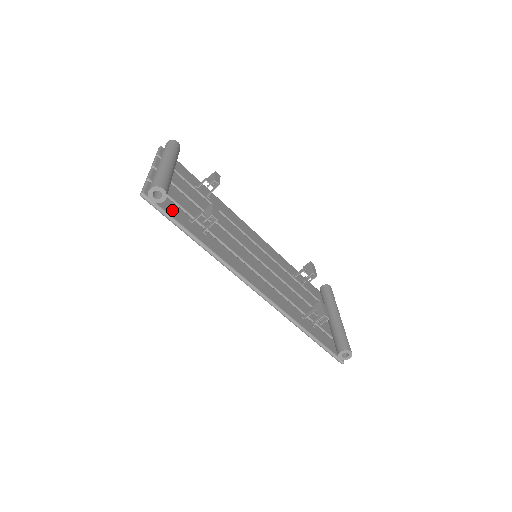
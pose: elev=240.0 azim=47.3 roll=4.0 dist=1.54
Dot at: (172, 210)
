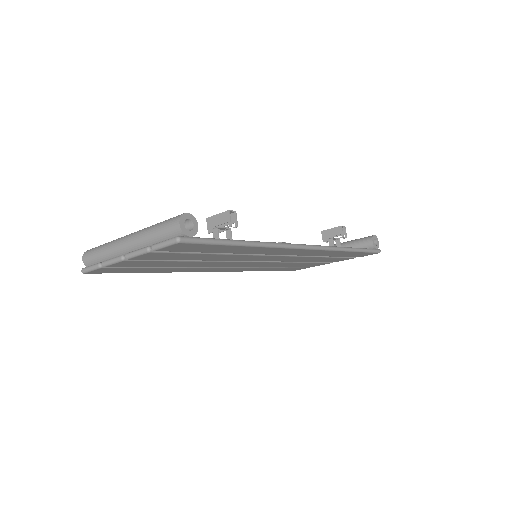
Dot at: occluded
